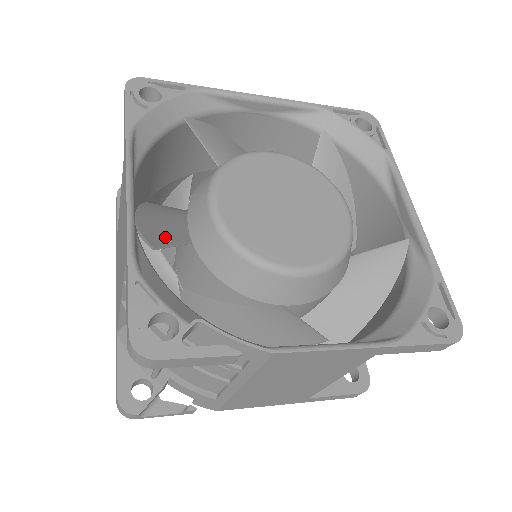
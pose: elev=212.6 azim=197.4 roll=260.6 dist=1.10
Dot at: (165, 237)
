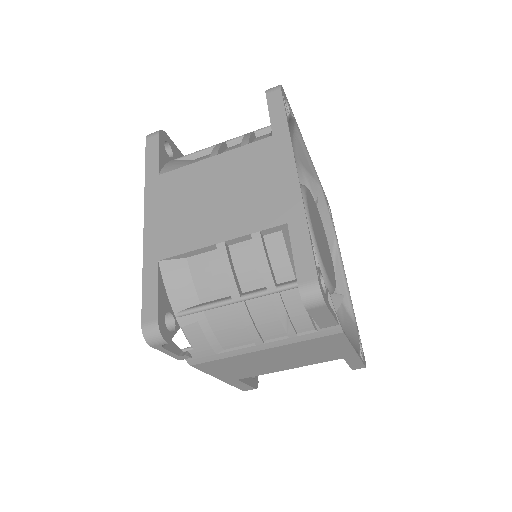
Dot at: occluded
